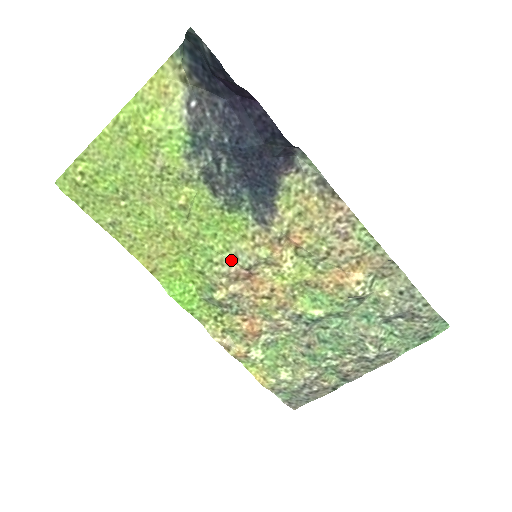
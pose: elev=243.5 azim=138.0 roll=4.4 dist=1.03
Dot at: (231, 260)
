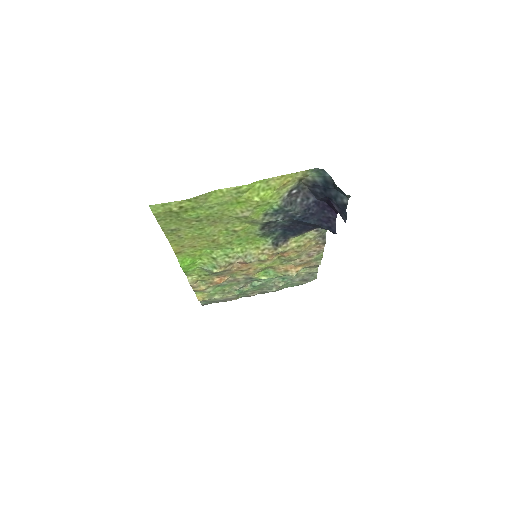
Dot at: (241, 257)
